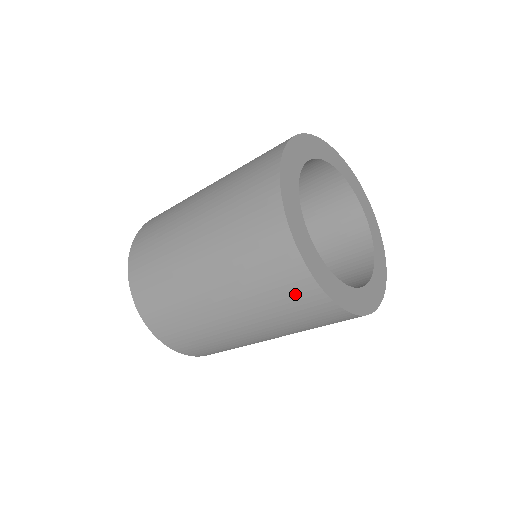
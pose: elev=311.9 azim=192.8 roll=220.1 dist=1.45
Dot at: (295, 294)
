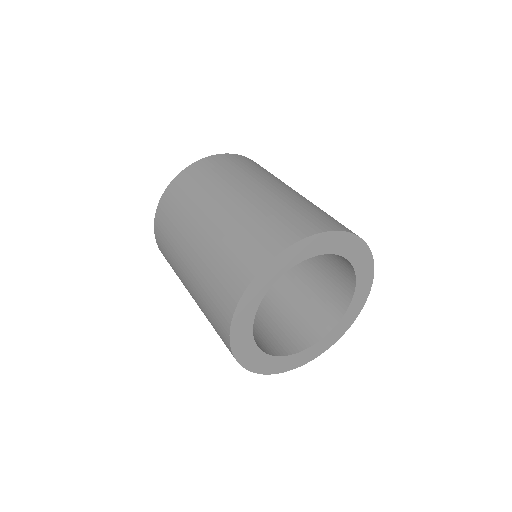
Dot at: occluded
